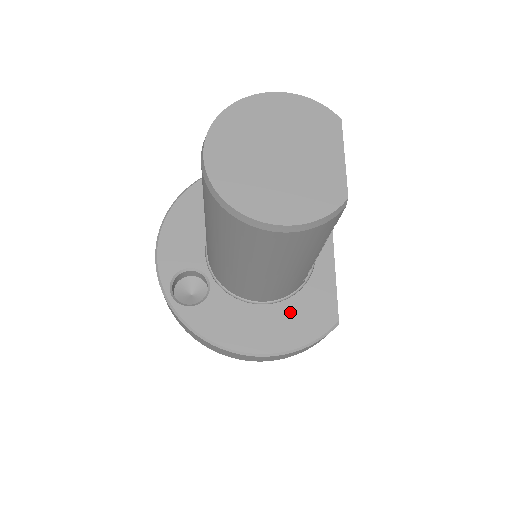
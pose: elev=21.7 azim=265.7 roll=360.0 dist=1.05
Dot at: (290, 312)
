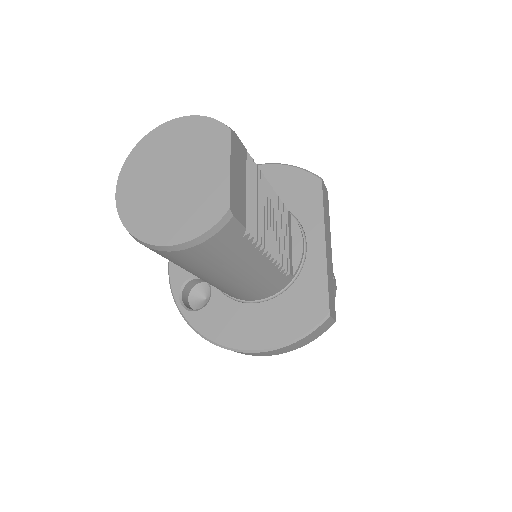
Dot at: (282, 308)
